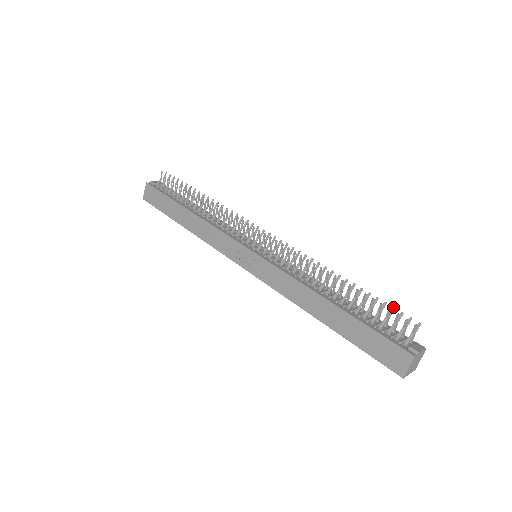
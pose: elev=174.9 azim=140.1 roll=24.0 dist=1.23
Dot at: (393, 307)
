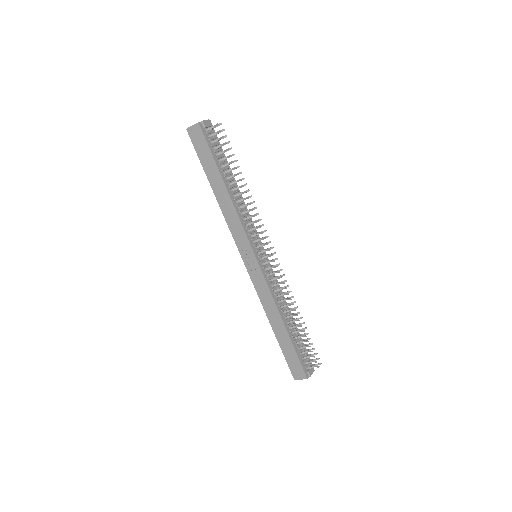
Dot at: occluded
